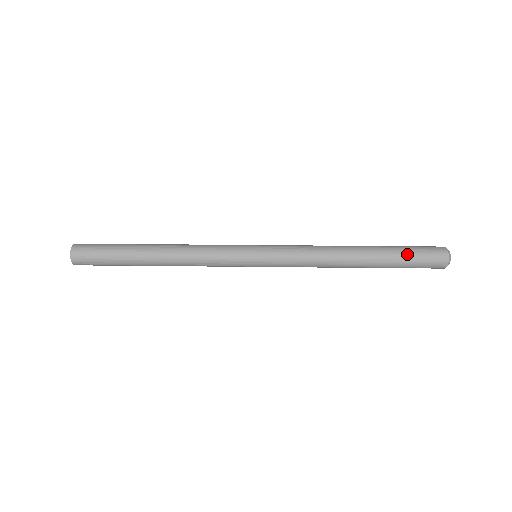
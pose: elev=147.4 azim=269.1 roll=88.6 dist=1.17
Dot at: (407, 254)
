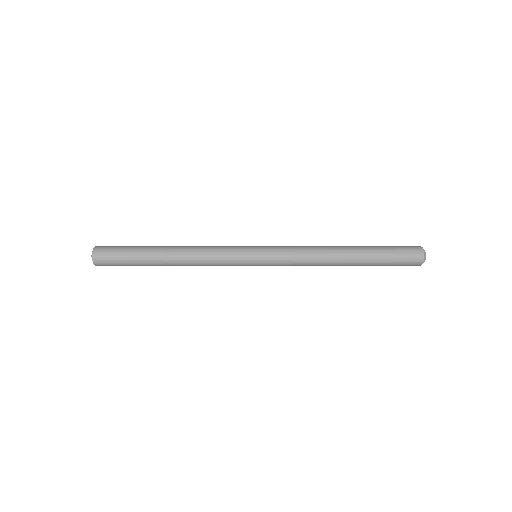
Dot at: (386, 247)
